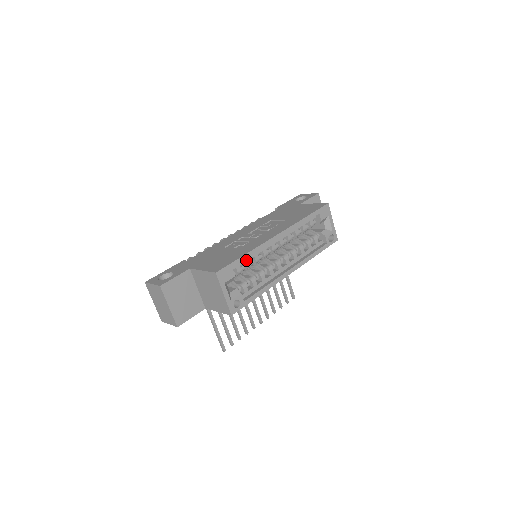
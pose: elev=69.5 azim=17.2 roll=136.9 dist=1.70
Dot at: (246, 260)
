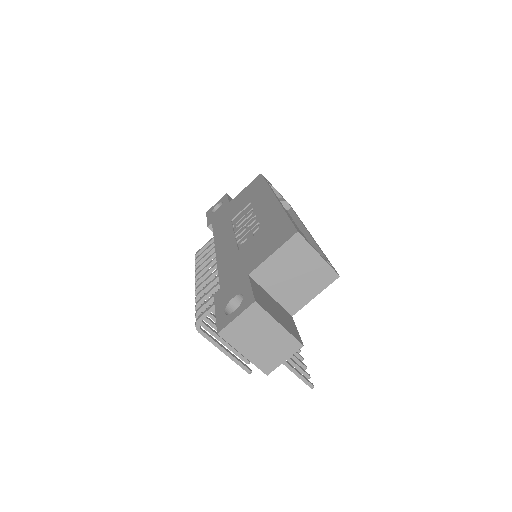
Dot at: occluded
